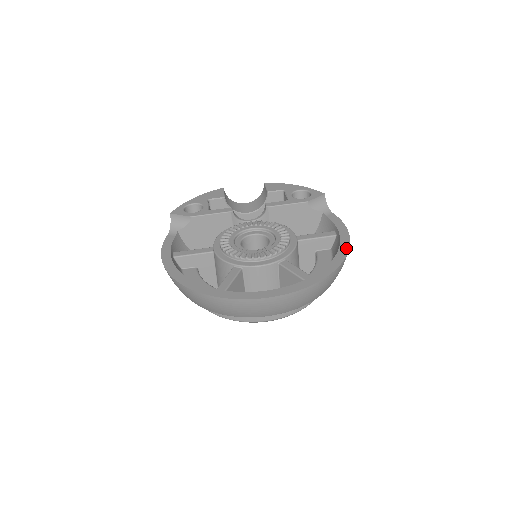
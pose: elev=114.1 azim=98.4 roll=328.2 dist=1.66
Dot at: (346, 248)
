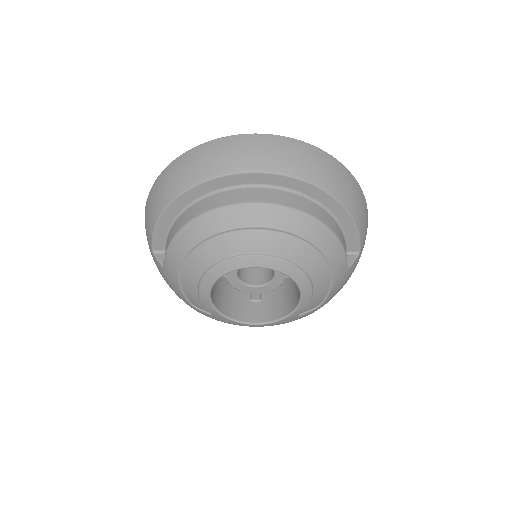
Dot at: occluded
